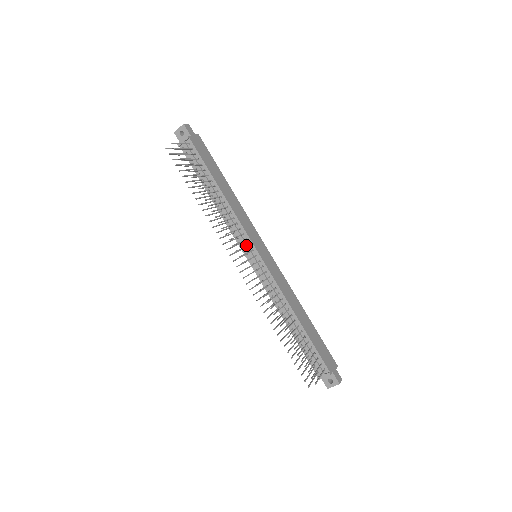
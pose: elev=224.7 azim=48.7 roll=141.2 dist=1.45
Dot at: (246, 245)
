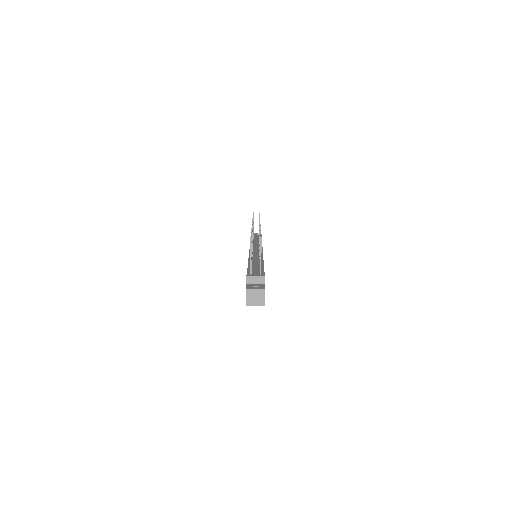
Dot at: occluded
